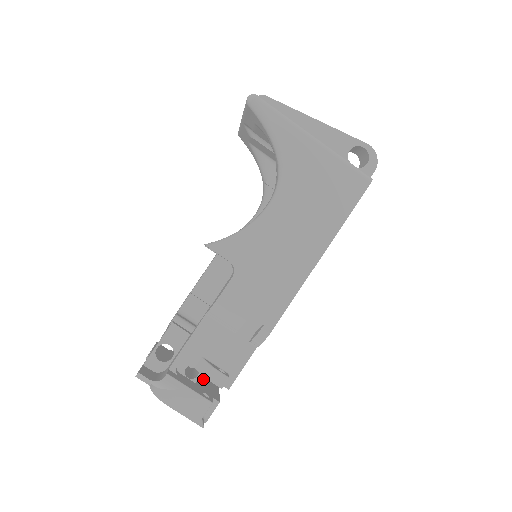
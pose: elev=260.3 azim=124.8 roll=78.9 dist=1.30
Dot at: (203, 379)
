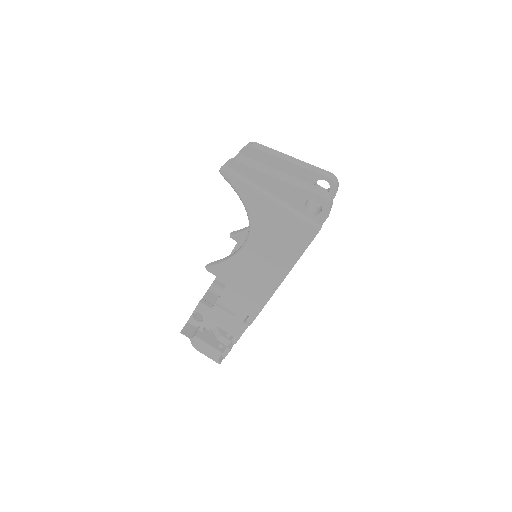
Dot at: occluded
